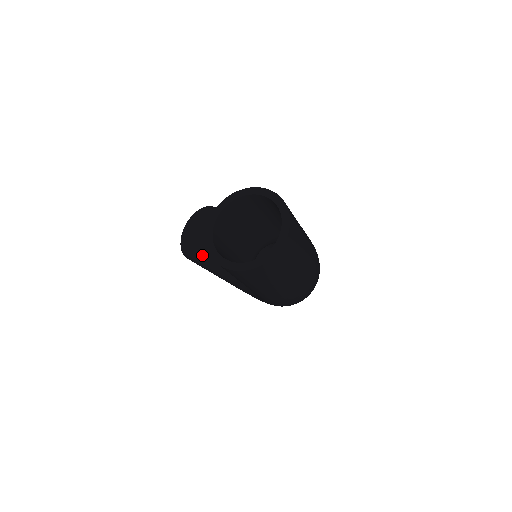
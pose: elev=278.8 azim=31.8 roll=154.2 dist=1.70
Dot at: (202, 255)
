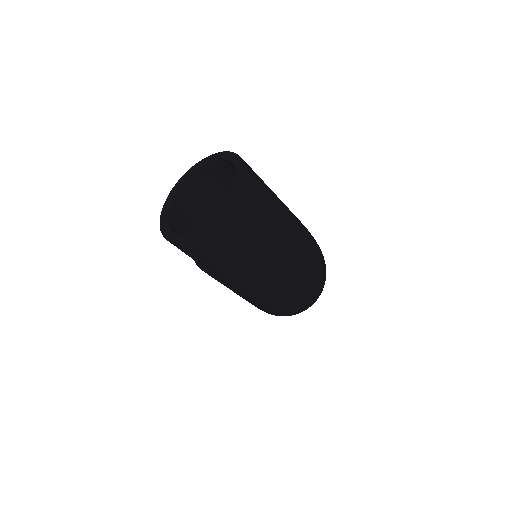
Dot at: occluded
